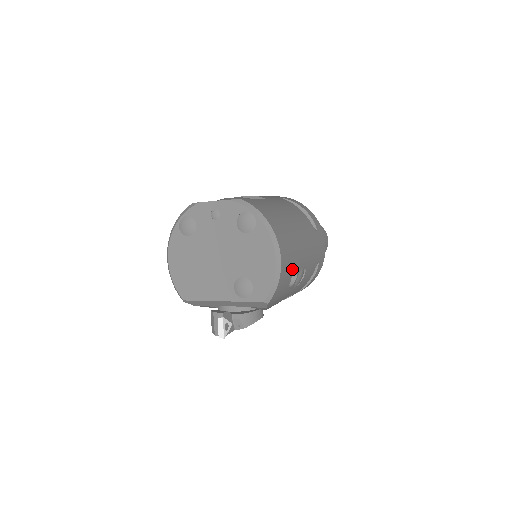
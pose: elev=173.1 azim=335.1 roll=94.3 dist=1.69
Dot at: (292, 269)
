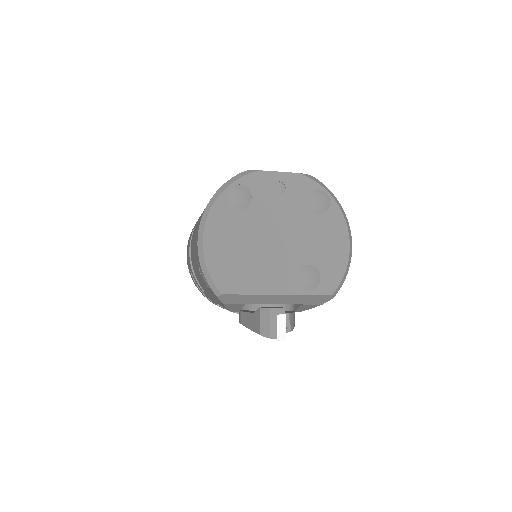
Dot at: occluded
